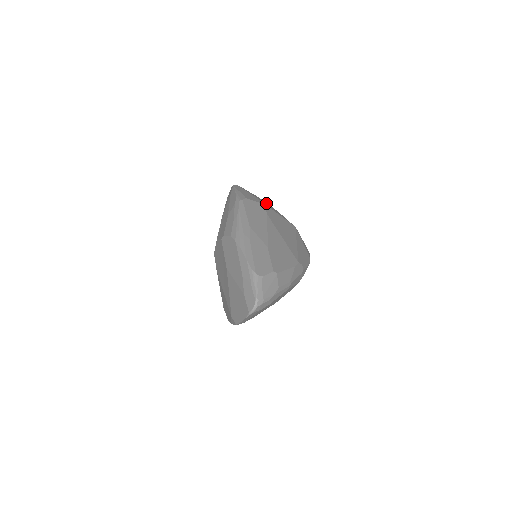
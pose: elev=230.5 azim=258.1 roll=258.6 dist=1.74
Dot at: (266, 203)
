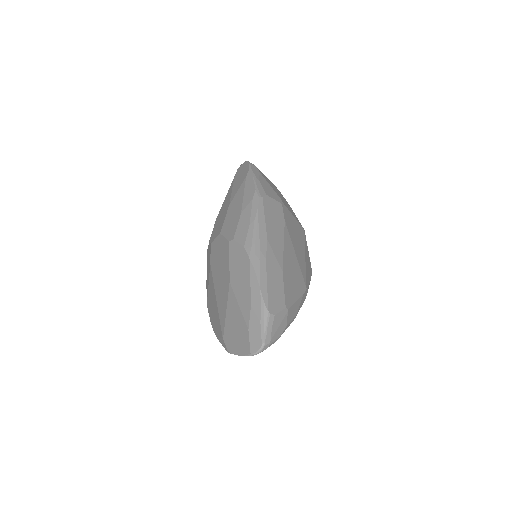
Dot at: (281, 196)
